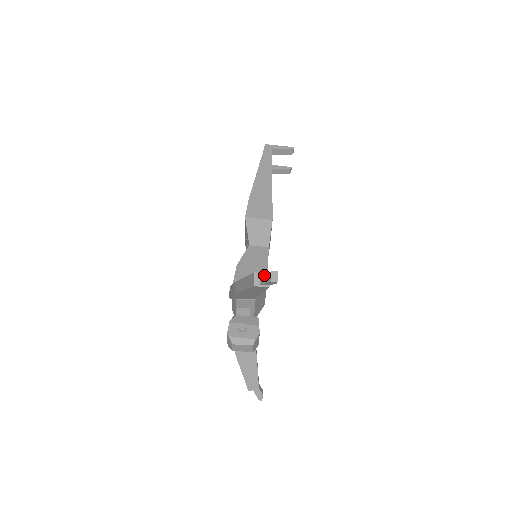
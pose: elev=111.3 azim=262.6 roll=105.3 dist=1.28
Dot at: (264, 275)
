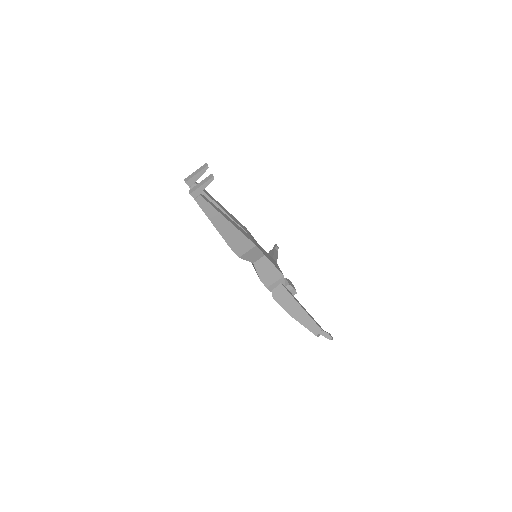
Dot at: occluded
